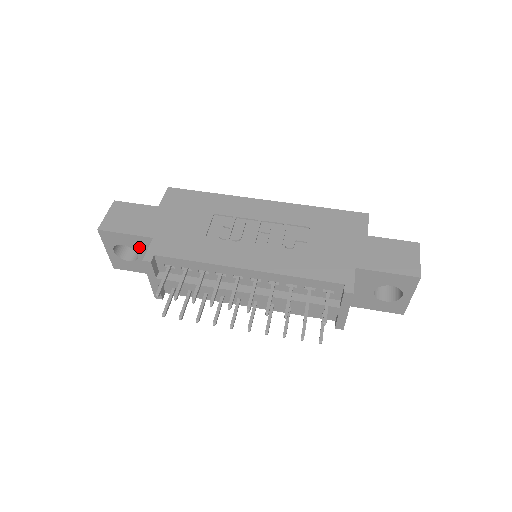
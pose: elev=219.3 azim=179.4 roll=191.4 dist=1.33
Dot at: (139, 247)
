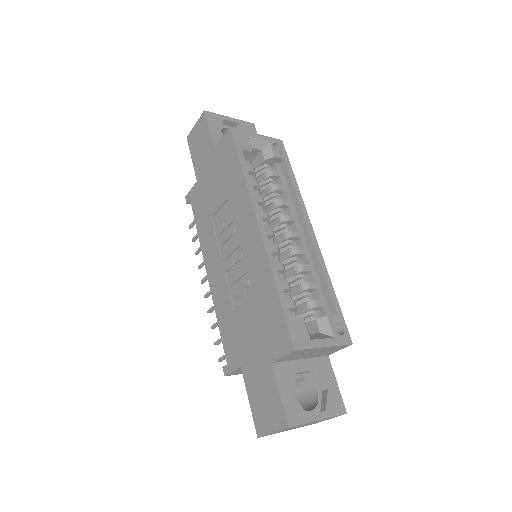
Dot at: occluded
